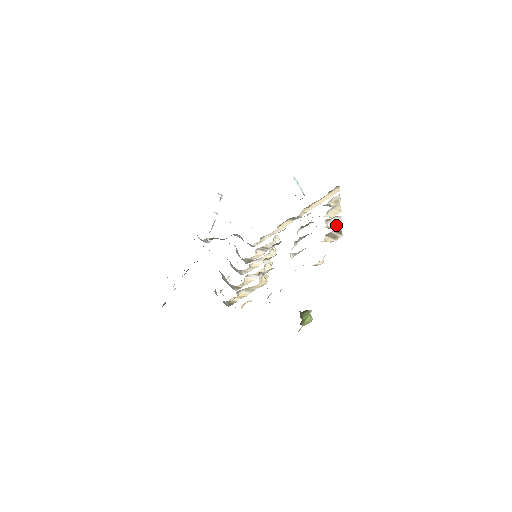
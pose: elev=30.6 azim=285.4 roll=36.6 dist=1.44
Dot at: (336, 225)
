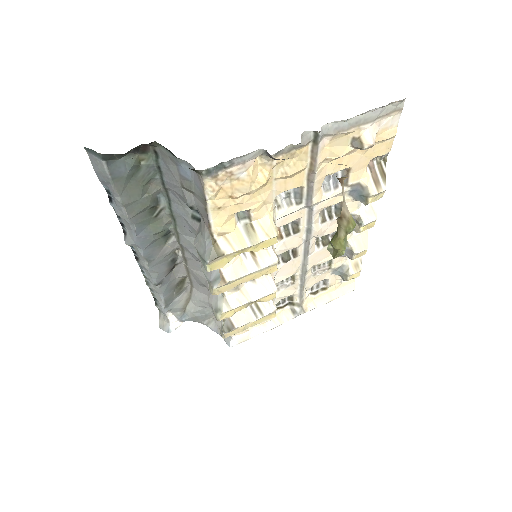
Dot at: (370, 218)
